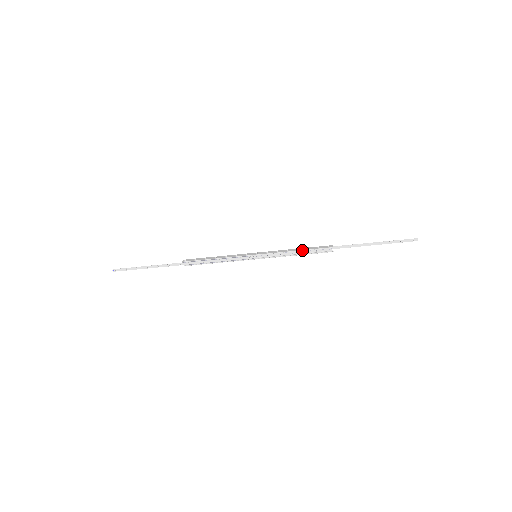
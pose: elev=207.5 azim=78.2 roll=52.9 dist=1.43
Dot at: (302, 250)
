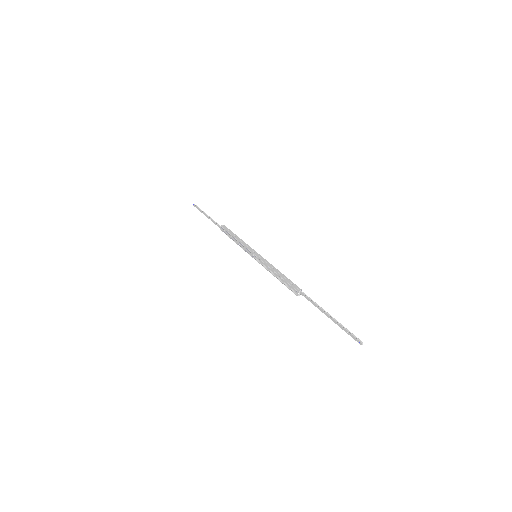
Dot at: (279, 275)
